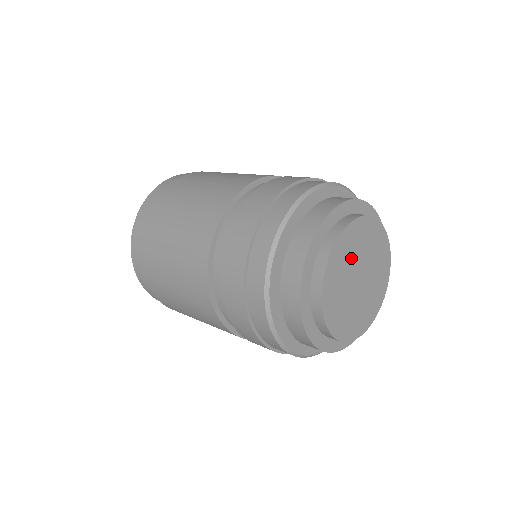
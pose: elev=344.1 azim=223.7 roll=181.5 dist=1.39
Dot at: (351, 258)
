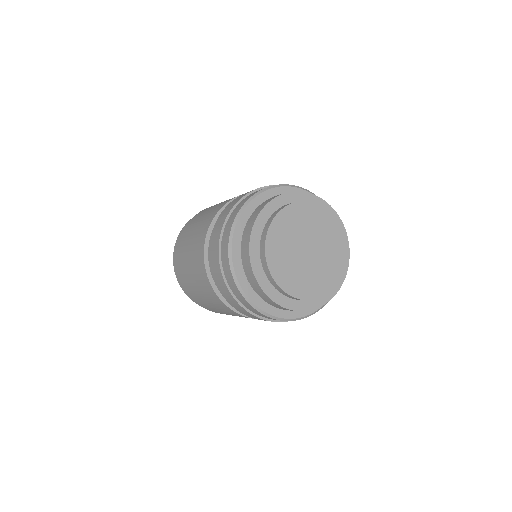
Dot at: (290, 239)
